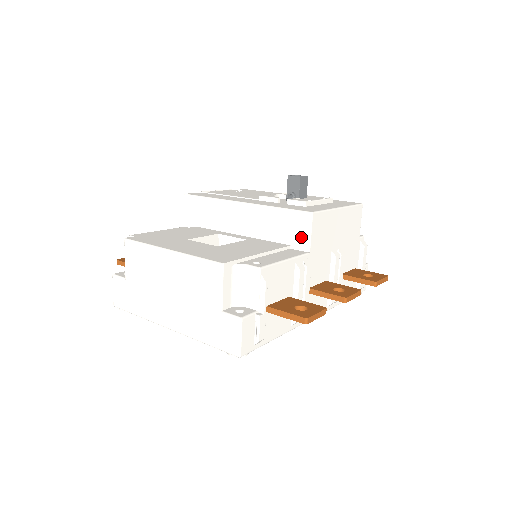
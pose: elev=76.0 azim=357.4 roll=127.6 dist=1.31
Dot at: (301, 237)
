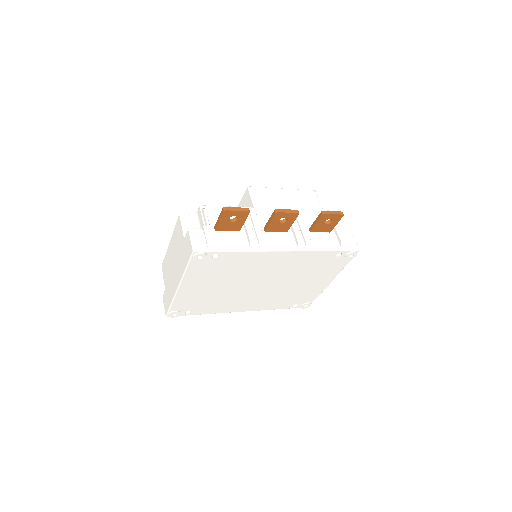
Dot at: (249, 204)
